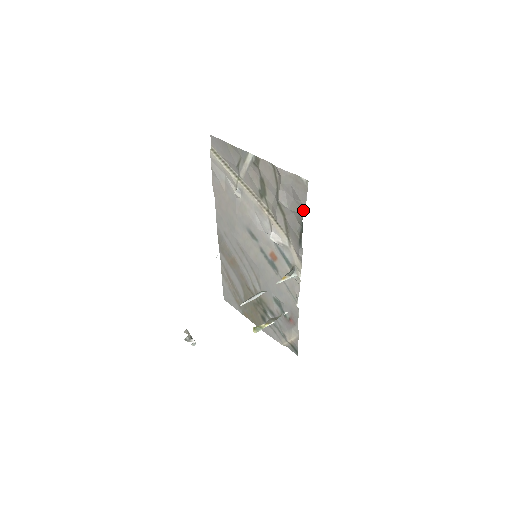
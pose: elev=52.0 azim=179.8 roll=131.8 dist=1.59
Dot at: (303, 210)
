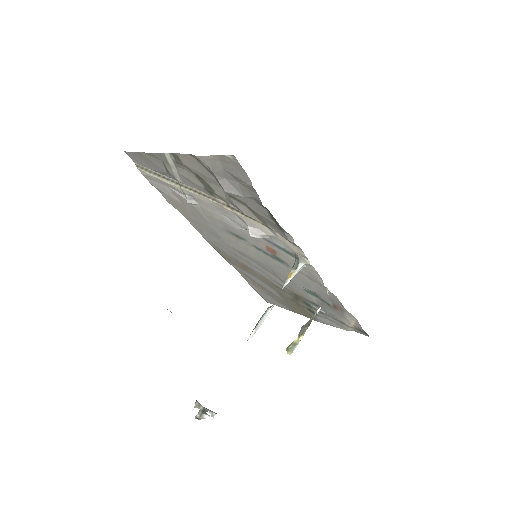
Dot at: (255, 192)
